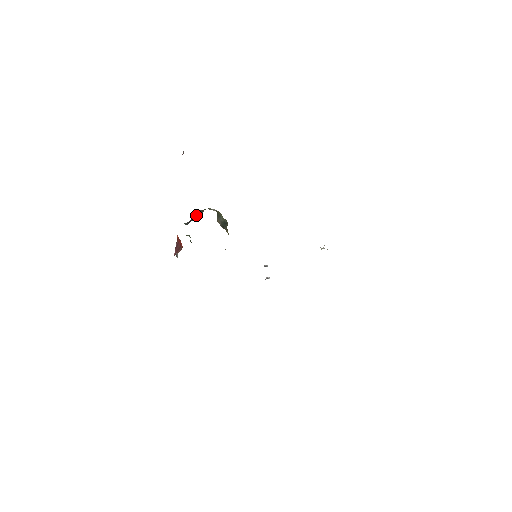
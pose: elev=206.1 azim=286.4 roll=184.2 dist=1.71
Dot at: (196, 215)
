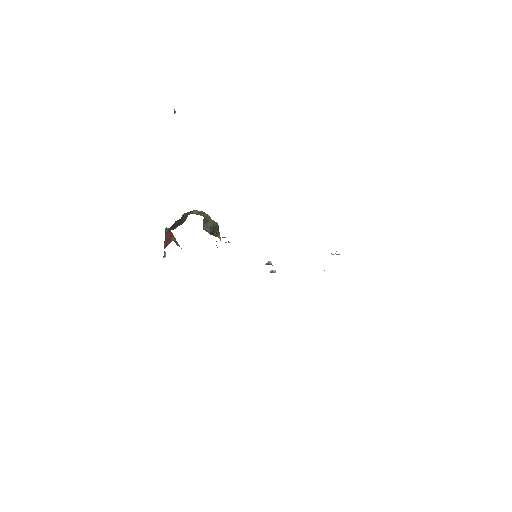
Dot at: (179, 219)
